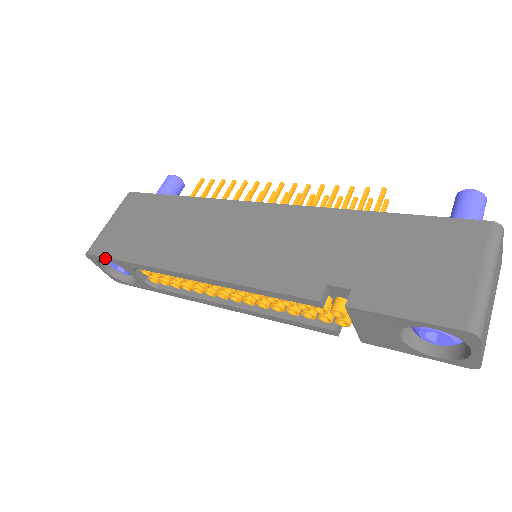
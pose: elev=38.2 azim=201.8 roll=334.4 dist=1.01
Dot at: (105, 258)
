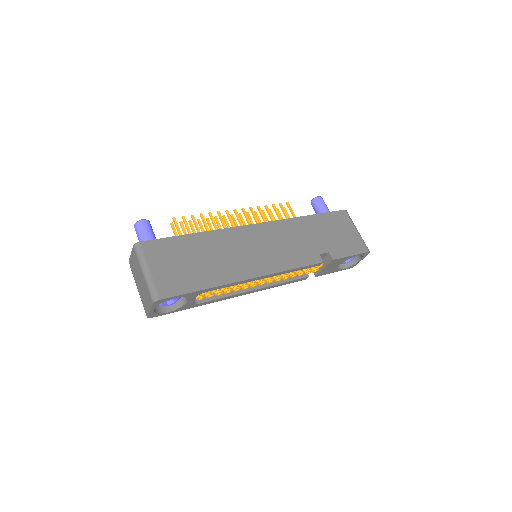
Dot at: (180, 295)
